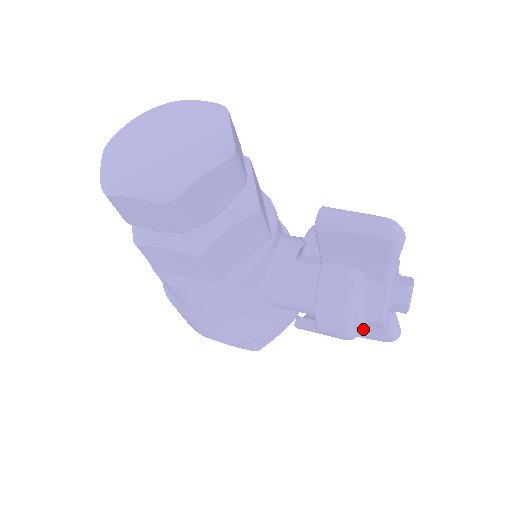
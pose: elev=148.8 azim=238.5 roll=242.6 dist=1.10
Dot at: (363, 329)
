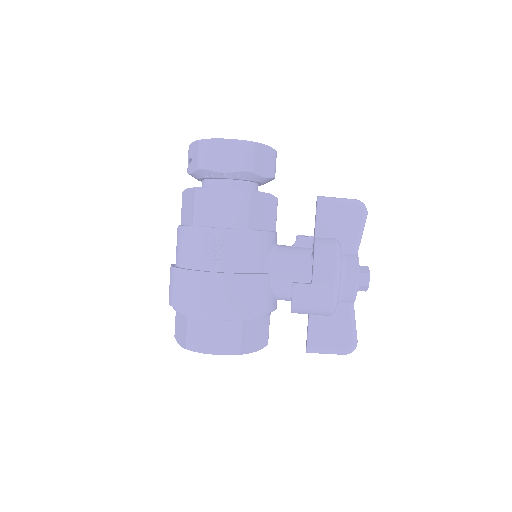
Dot at: (330, 332)
